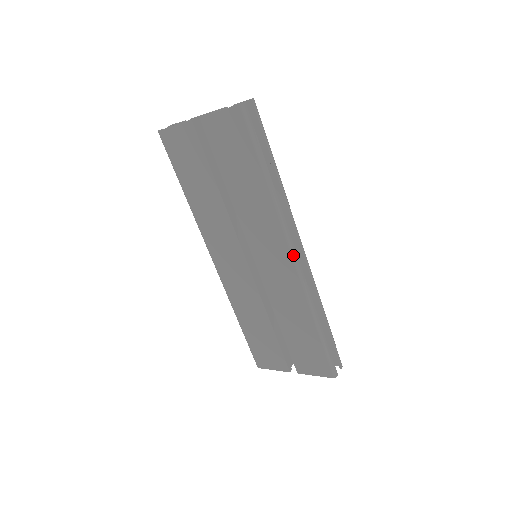
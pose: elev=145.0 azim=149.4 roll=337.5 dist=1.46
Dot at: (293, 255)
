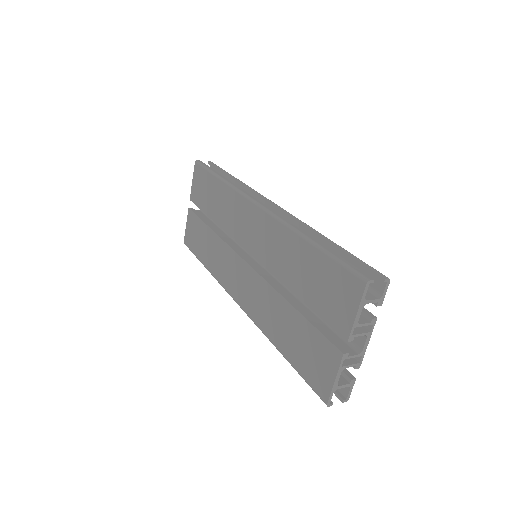
Dot at: (256, 203)
